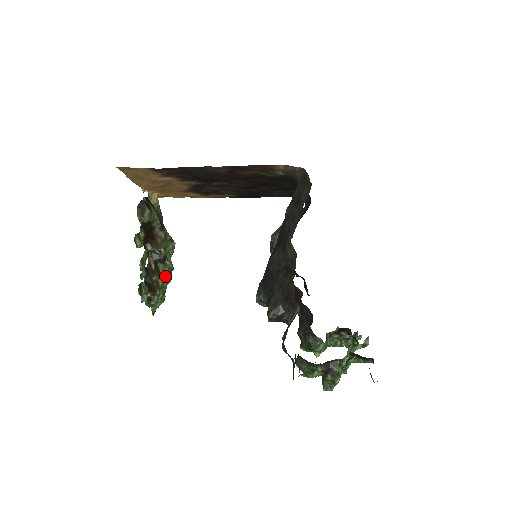
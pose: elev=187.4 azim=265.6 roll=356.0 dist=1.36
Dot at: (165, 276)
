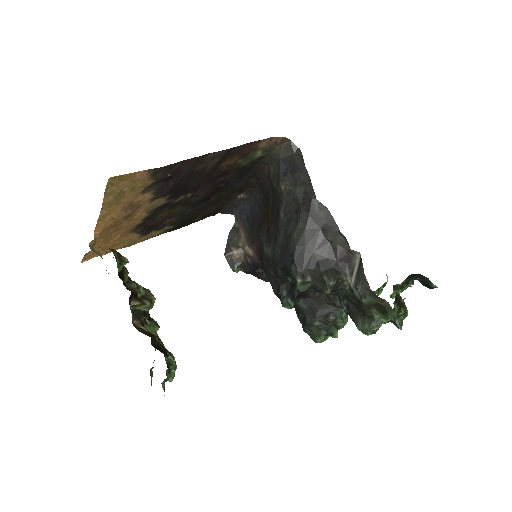
Dot at: (158, 338)
